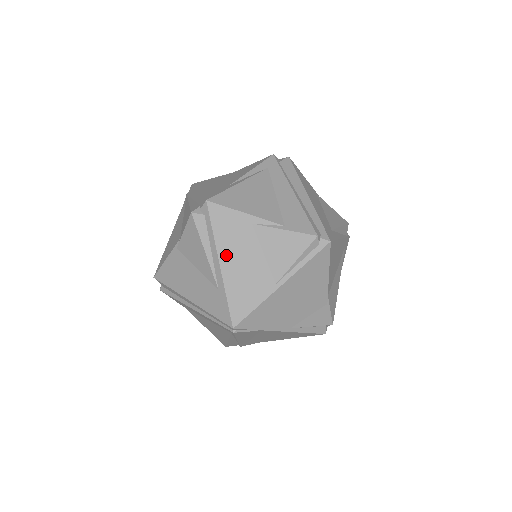
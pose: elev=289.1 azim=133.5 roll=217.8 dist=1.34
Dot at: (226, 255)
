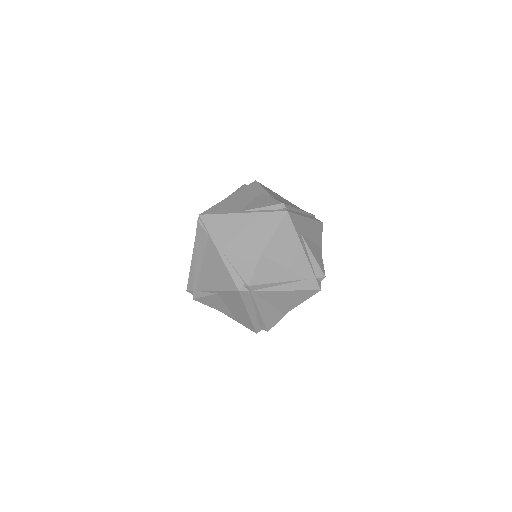
Dot at: (236, 195)
